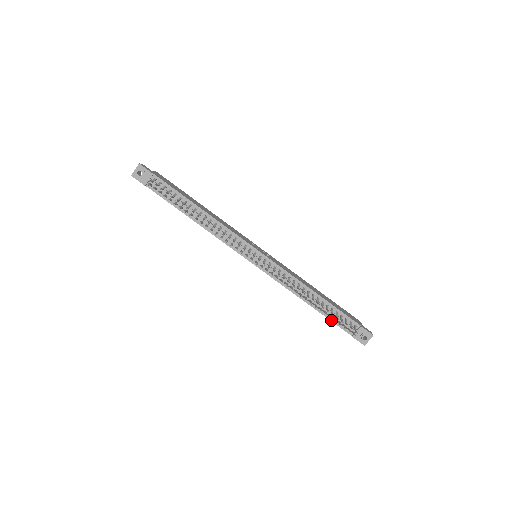
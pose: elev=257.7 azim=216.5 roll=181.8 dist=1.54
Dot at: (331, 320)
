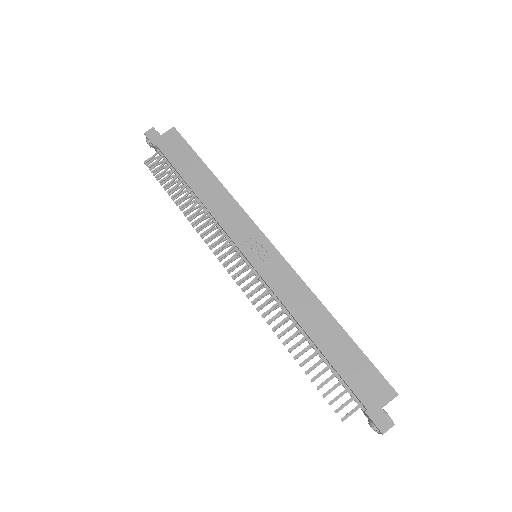
Dot at: occluded
